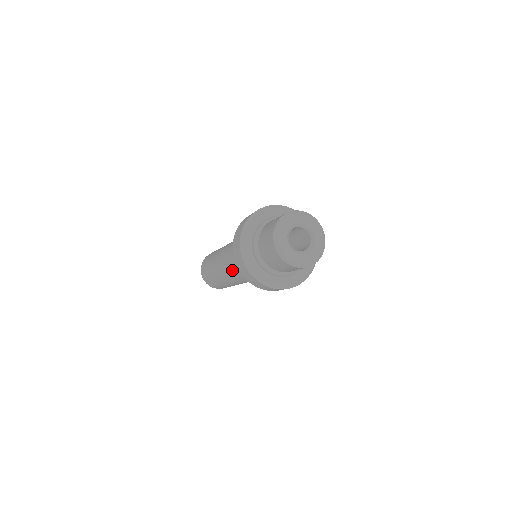
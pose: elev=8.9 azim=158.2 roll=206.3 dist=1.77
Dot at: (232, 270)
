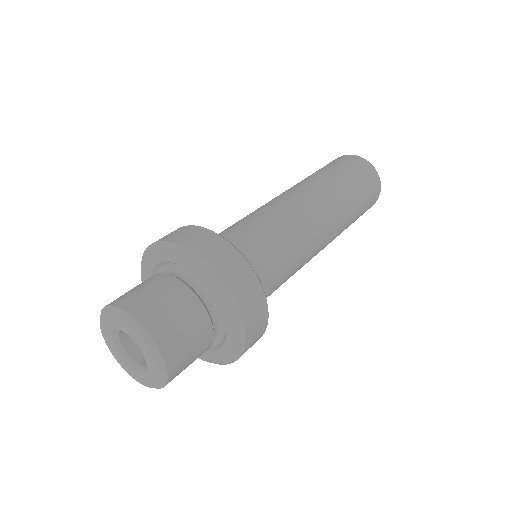
Dot at: occluded
